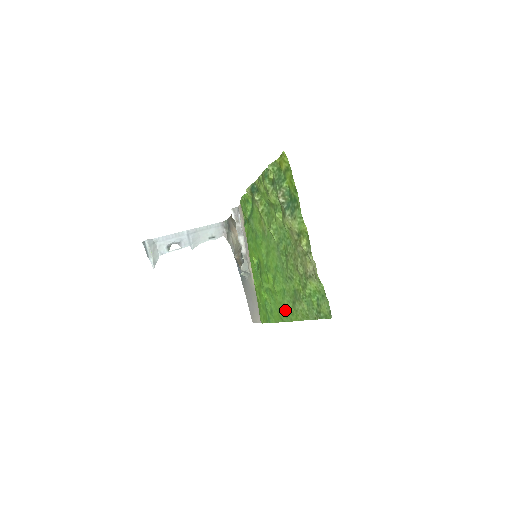
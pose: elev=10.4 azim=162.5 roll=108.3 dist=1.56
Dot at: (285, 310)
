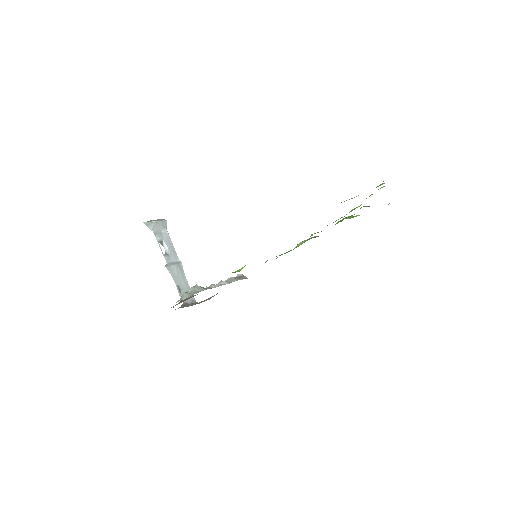
Dot at: occluded
